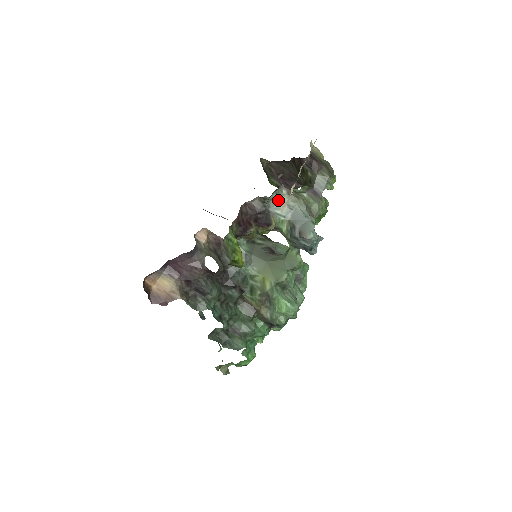
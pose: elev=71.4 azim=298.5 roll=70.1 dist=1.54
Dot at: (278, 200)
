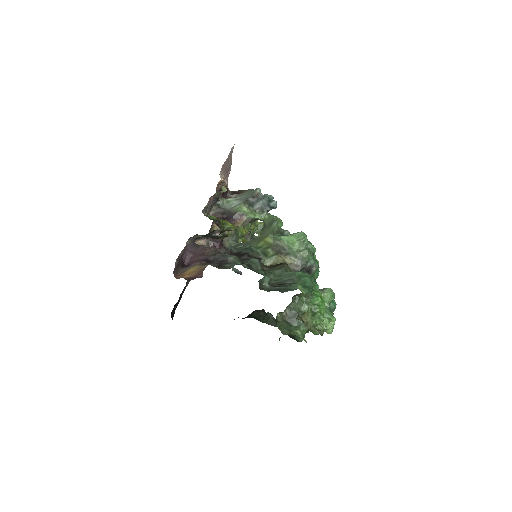
Dot at: (227, 203)
